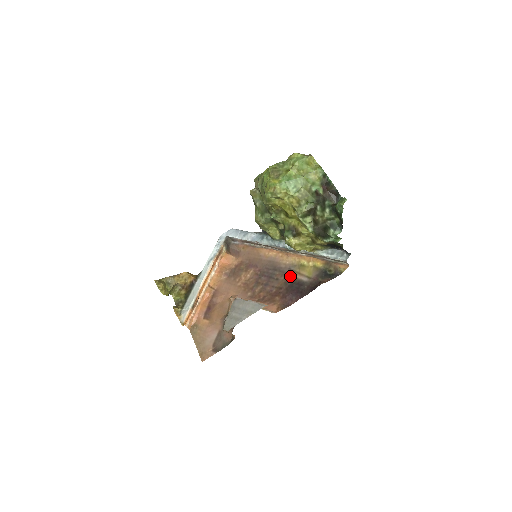
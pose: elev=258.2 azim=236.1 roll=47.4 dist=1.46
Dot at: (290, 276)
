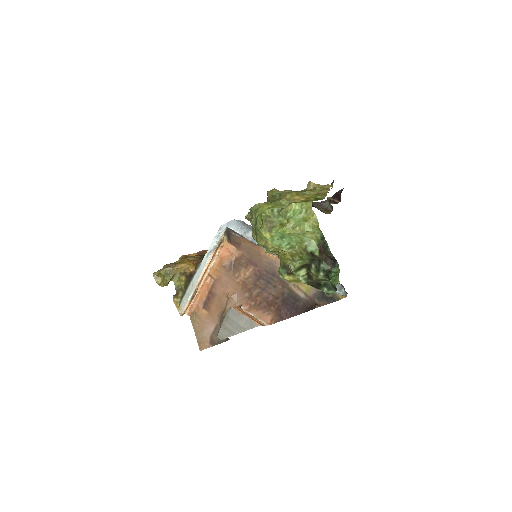
Dot at: (288, 287)
